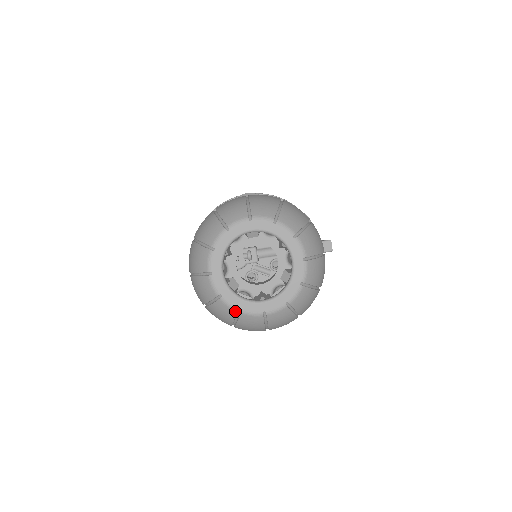
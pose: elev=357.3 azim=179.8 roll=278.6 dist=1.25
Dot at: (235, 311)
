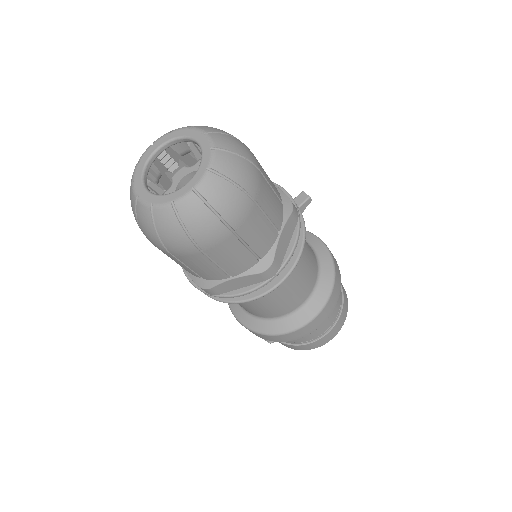
Dot at: (169, 207)
